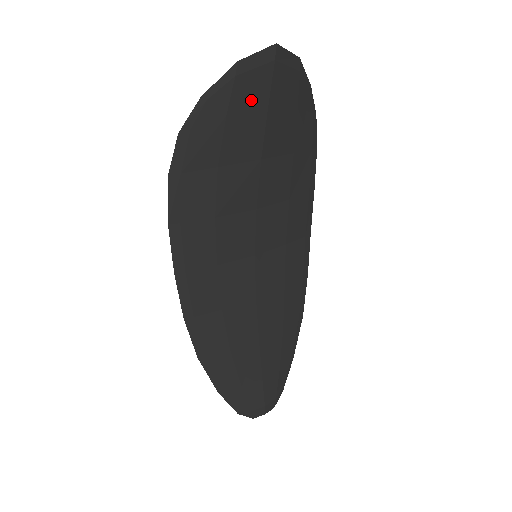
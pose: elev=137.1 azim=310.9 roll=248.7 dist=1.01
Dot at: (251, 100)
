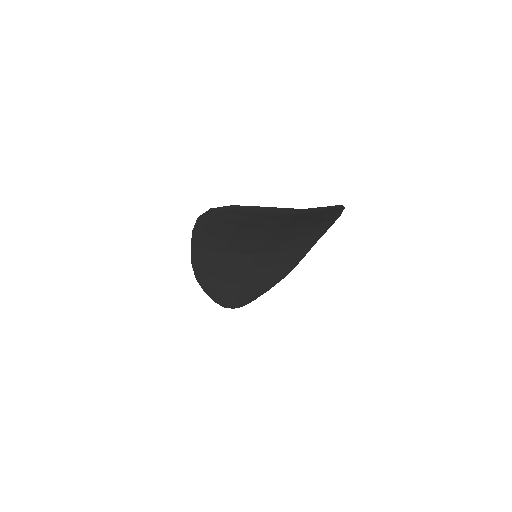
Dot at: (272, 218)
